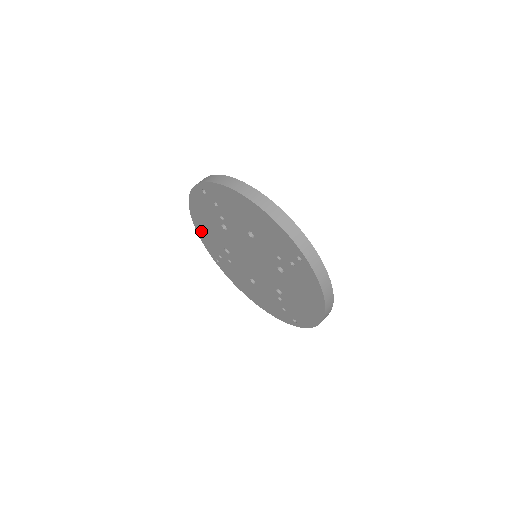
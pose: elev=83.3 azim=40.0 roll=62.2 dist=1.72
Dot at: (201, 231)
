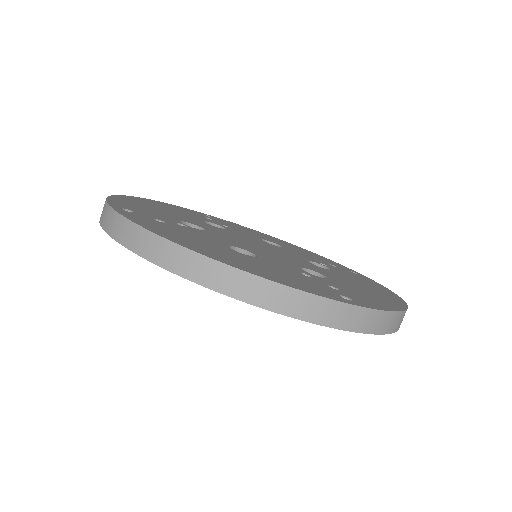
Dot at: occluded
